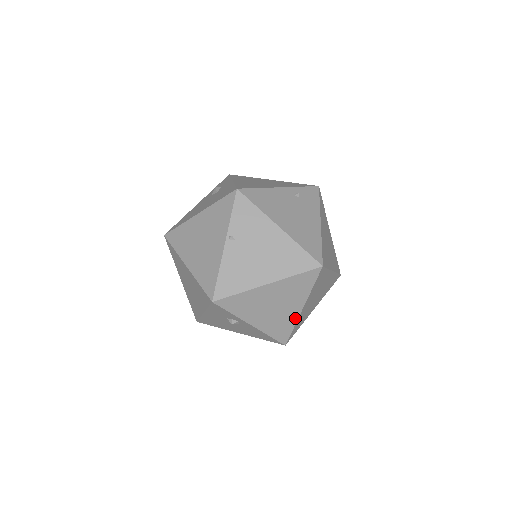
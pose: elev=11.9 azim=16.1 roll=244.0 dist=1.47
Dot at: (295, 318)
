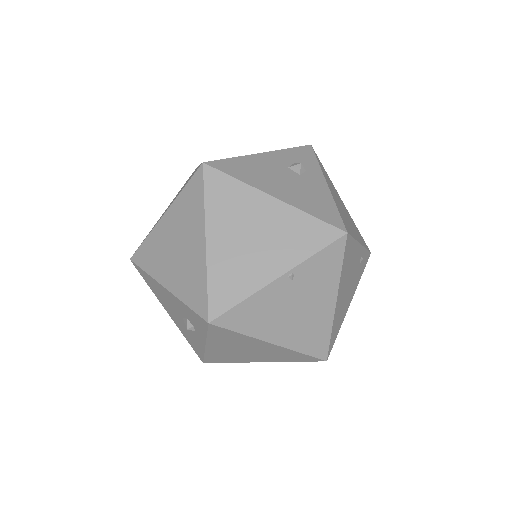
Dot at: (244, 361)
